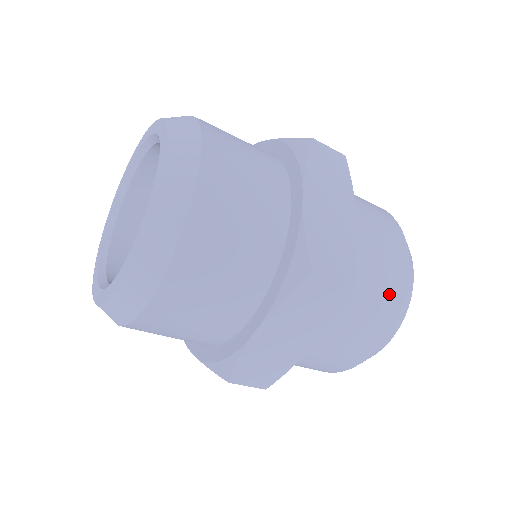
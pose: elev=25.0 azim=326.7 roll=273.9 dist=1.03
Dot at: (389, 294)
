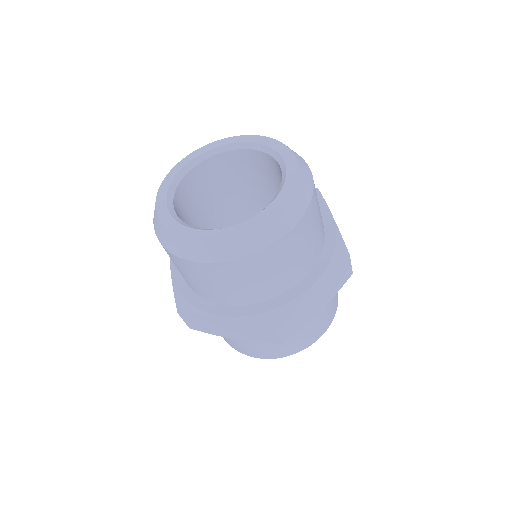
Dot at: (336, 298)
